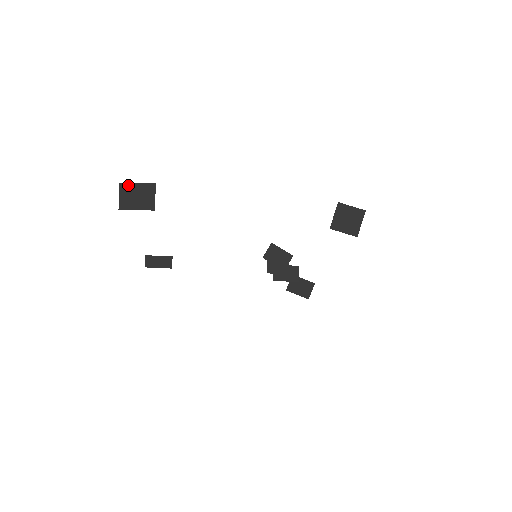
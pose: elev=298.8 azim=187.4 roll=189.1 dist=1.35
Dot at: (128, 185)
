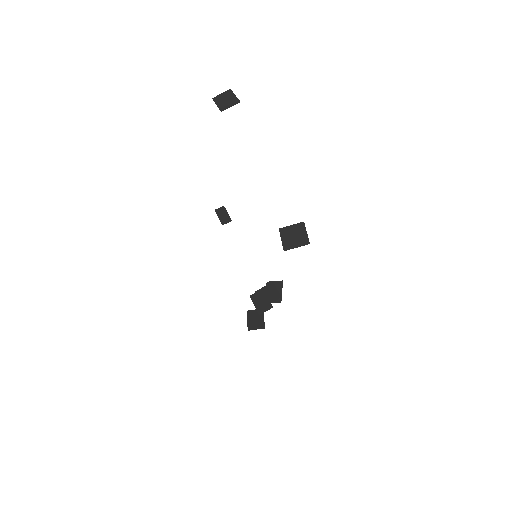
Dot at: (231, 93)
